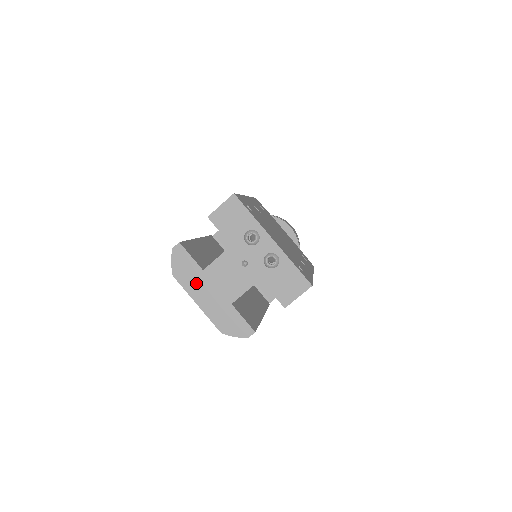
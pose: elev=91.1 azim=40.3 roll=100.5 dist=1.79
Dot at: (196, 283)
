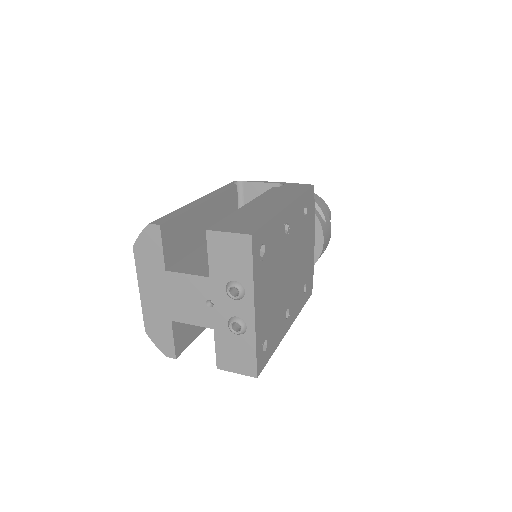
Dot at: (151, 274)
